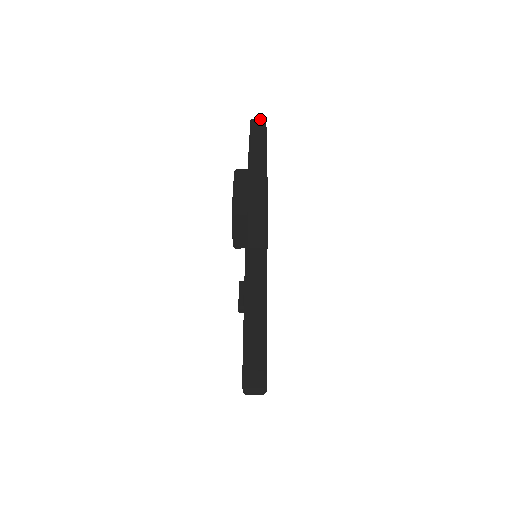
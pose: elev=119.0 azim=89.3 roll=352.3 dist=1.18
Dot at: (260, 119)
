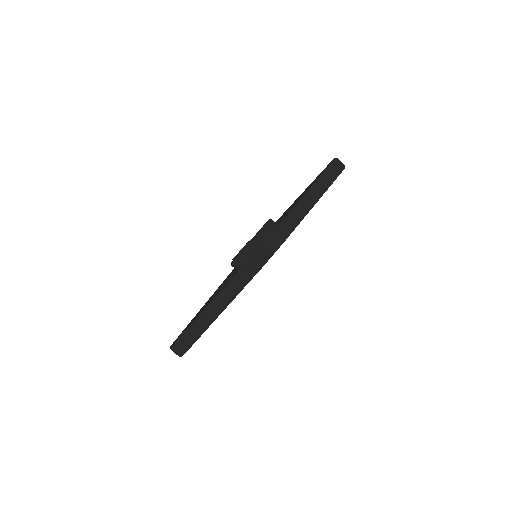
Dot at: (339, 167)
